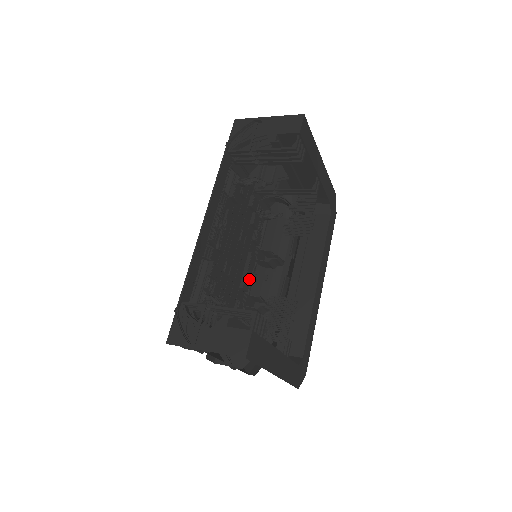
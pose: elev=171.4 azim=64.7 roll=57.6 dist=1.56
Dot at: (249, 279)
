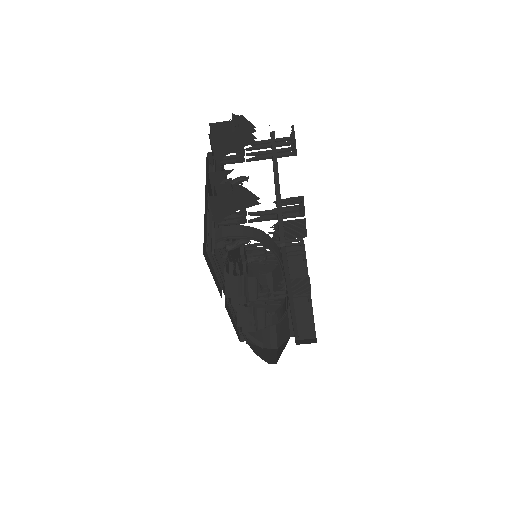
Dot at: occluded
